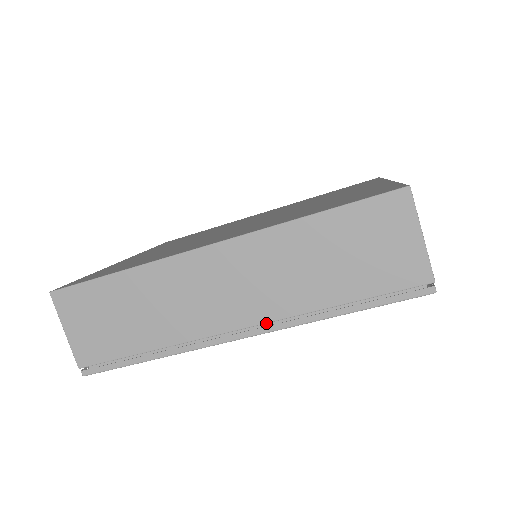
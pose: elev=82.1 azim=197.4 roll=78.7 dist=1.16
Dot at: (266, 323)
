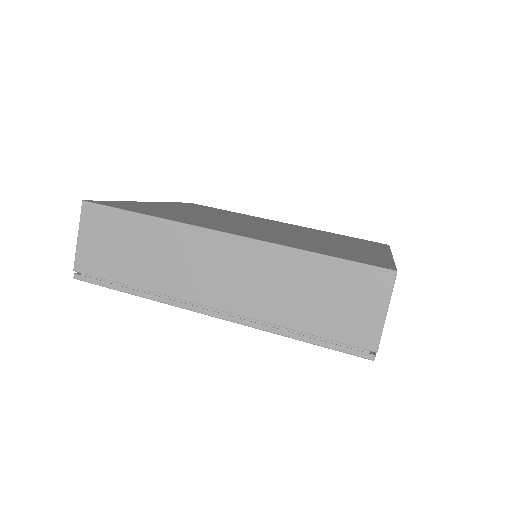
Dot at: (235, 314)
